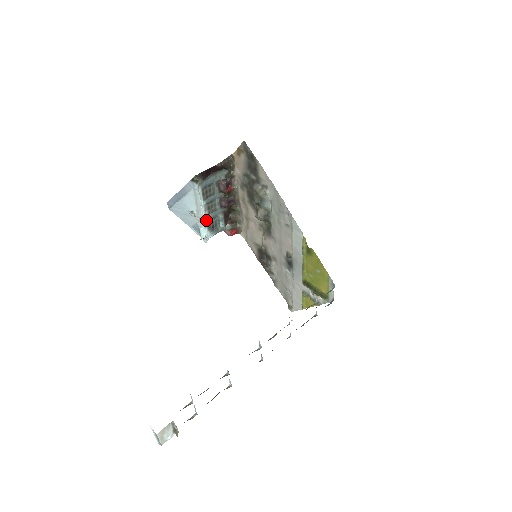
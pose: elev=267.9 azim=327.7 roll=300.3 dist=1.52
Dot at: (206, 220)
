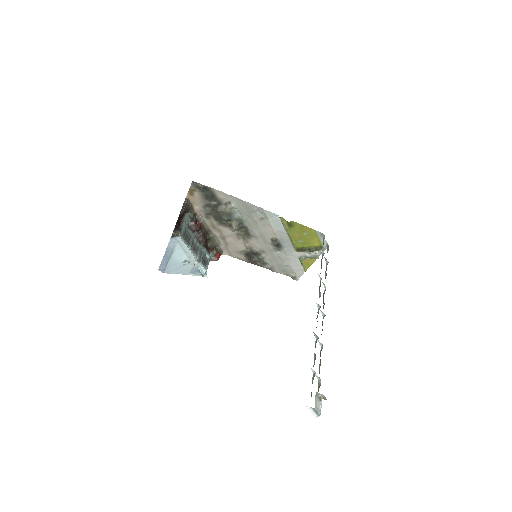
Dot at: (198, 260)
